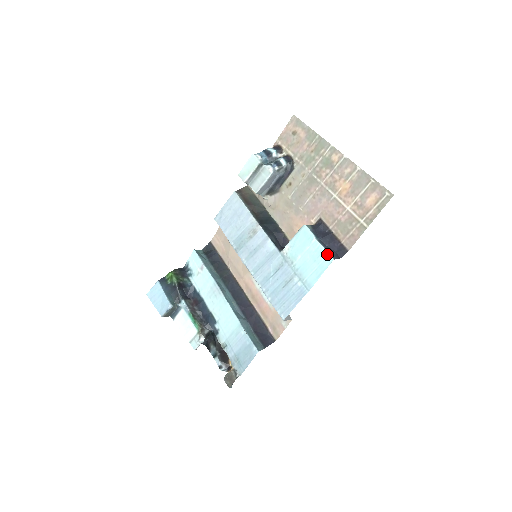
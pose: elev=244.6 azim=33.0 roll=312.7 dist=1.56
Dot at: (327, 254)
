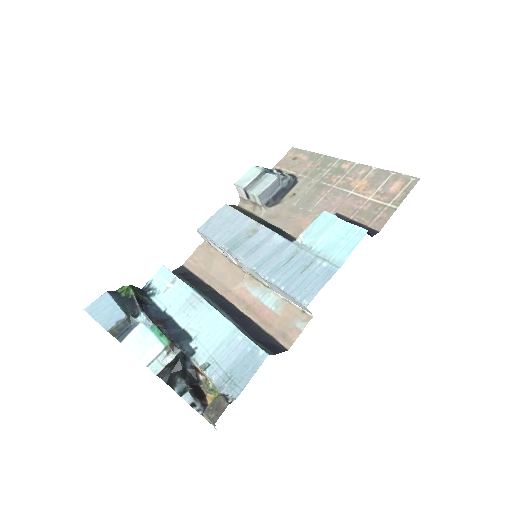
Dot at: (358, 228)
